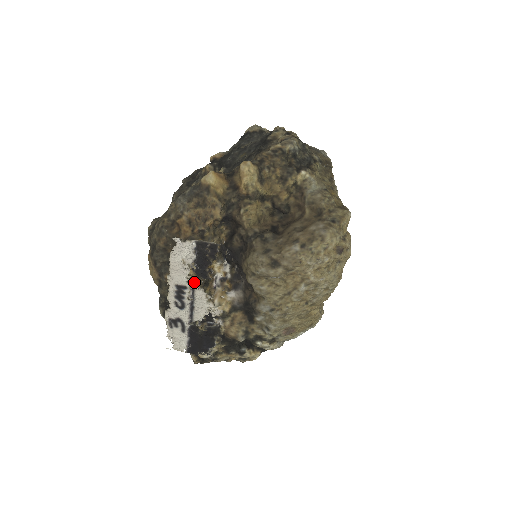
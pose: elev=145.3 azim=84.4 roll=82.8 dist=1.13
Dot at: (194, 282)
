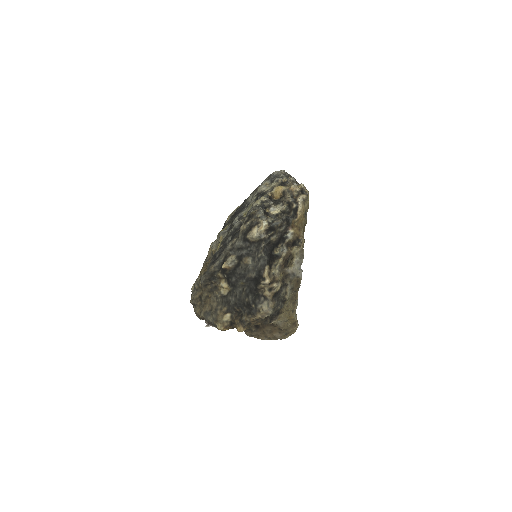
Dot at: occluded
